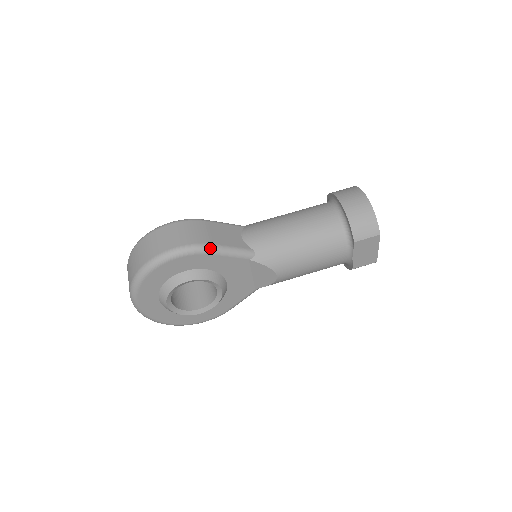
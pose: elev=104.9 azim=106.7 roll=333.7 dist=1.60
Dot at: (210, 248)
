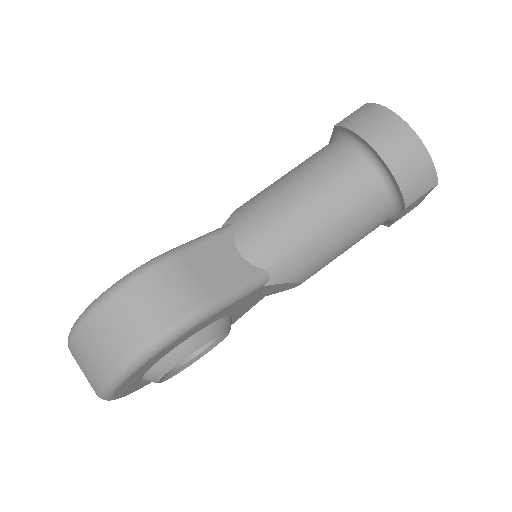
Dot at: (210, 309)
